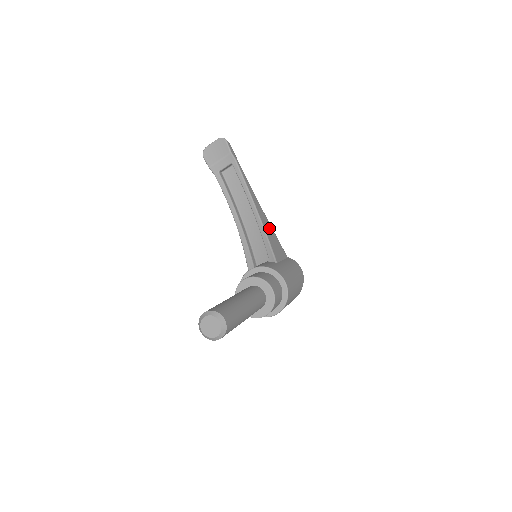
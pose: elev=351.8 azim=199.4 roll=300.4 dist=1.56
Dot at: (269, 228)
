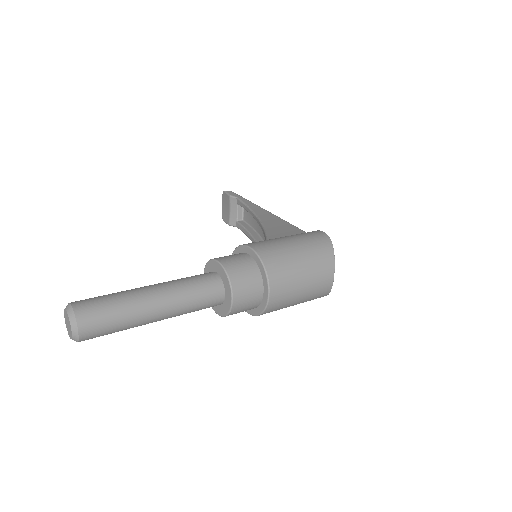
Dot at: (278, 224)
